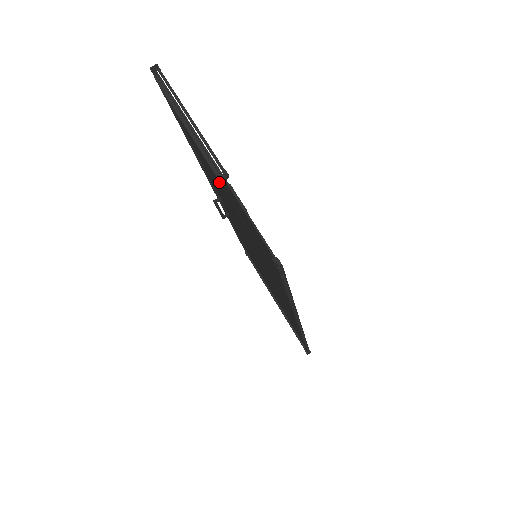
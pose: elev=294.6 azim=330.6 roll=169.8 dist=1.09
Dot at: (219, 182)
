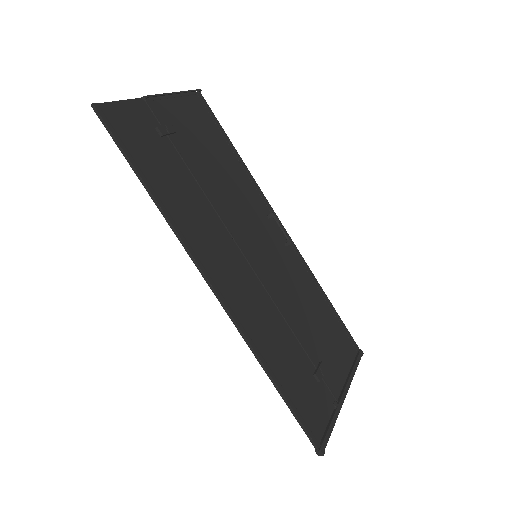
Dot at: (187, 138)
